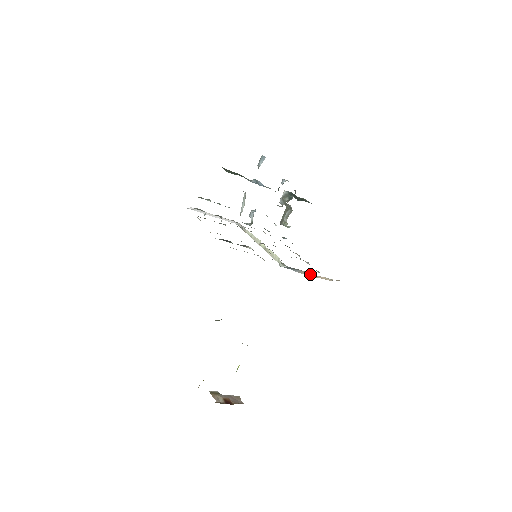
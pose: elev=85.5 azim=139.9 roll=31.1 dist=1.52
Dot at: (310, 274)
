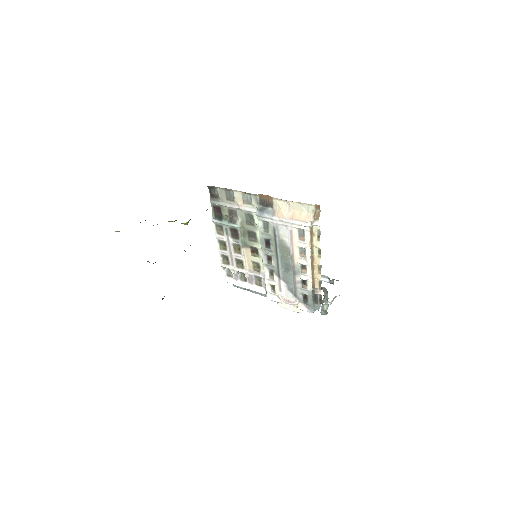
Dot at: (279, 207)
